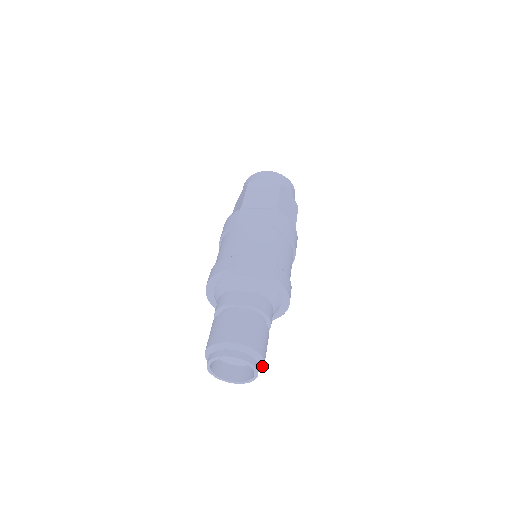
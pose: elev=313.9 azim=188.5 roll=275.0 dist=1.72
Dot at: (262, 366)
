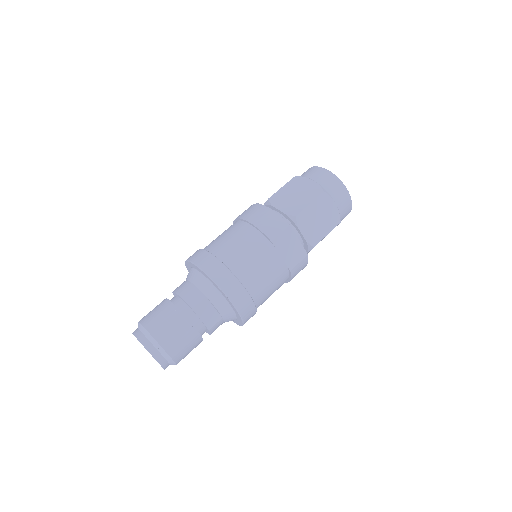
Dot at: occluded
